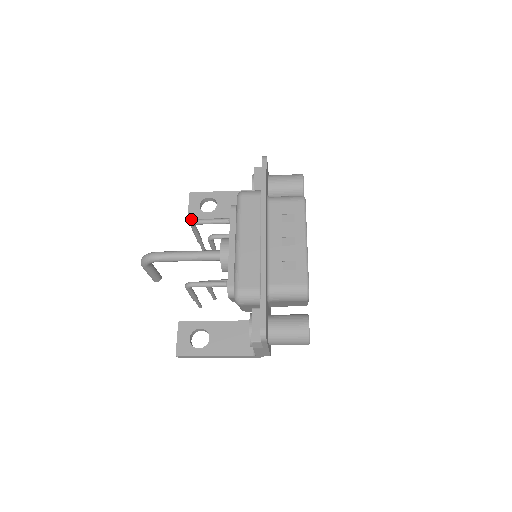
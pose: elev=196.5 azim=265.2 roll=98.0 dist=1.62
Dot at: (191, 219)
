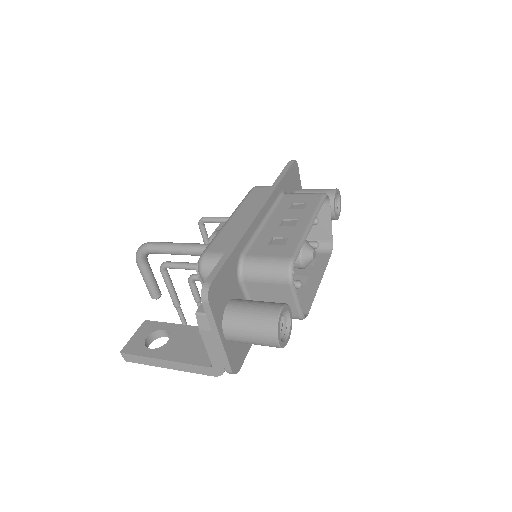
Dot at: occluded
